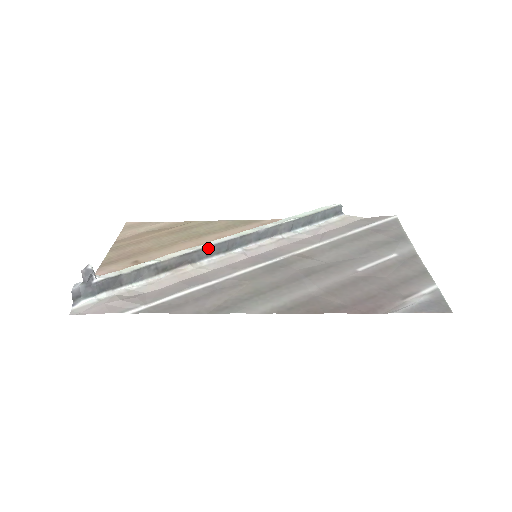
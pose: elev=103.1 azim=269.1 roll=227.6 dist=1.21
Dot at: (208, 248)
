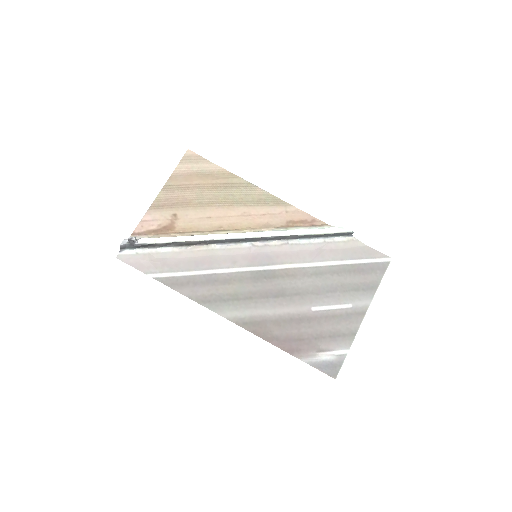
Dot at: (223, 240)
